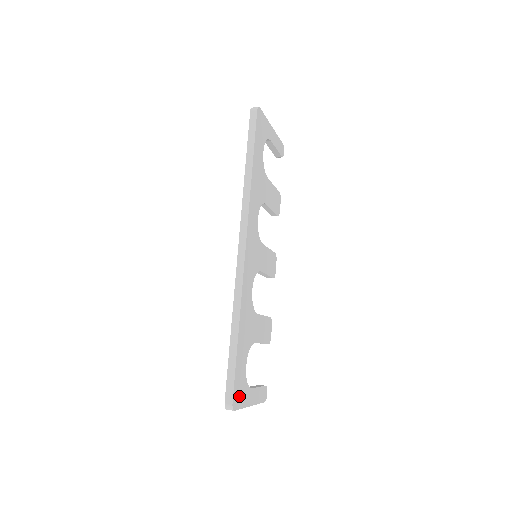
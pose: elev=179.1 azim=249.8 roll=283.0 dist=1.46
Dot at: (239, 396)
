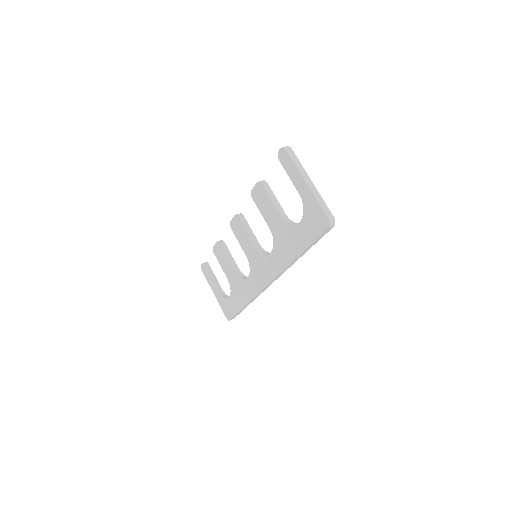
Dot at: occluded
